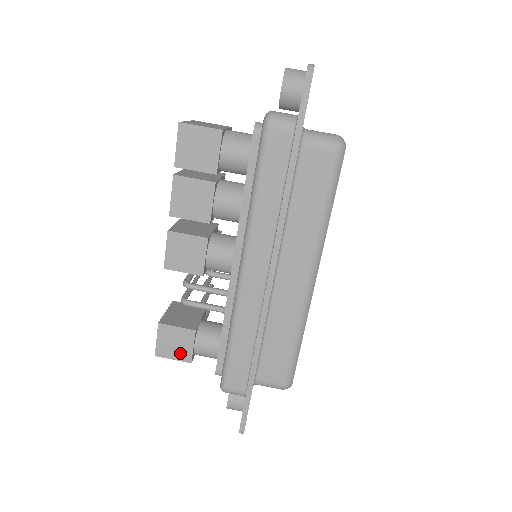
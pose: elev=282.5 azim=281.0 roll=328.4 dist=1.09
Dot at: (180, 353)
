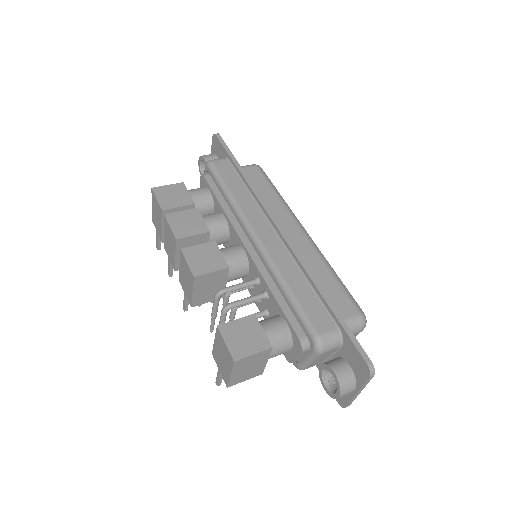
Dot at: (256, 343)
